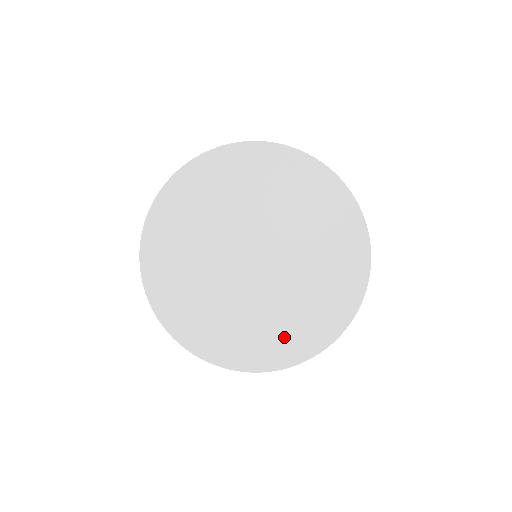
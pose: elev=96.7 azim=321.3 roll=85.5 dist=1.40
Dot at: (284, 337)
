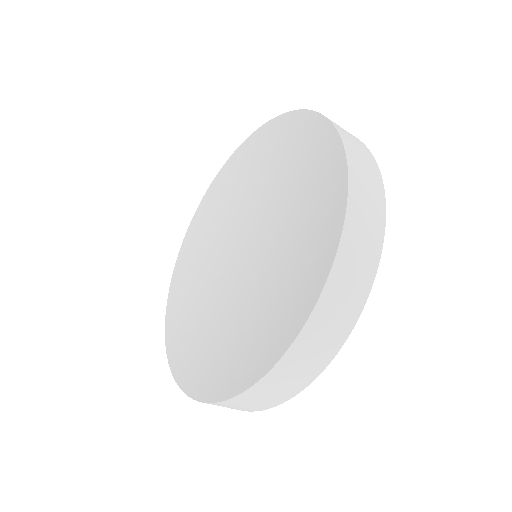
Dot at: (312, 249)
